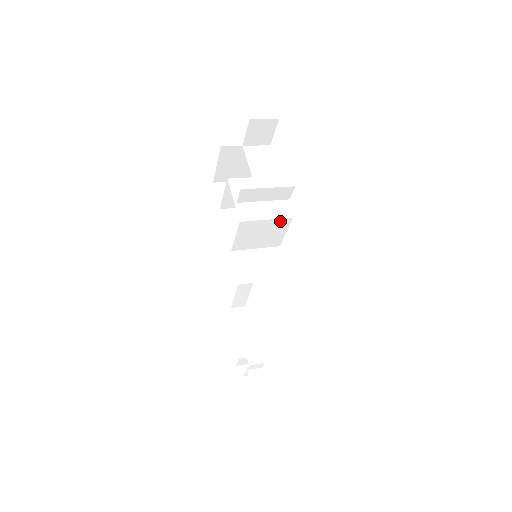
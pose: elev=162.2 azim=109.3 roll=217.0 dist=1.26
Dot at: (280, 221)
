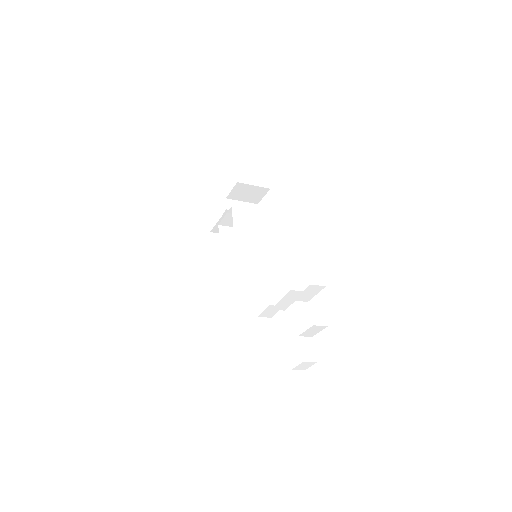
Dot at: (257, 214)
